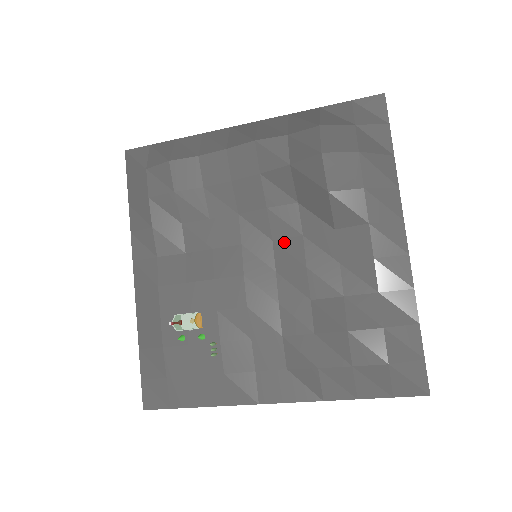
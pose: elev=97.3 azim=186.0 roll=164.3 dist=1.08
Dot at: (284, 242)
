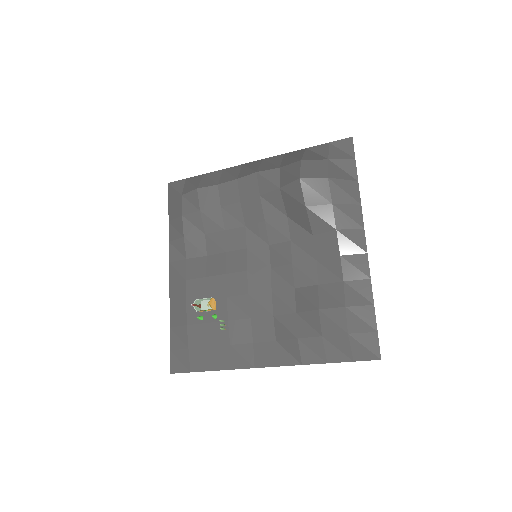
Dot at: (277, 246)
